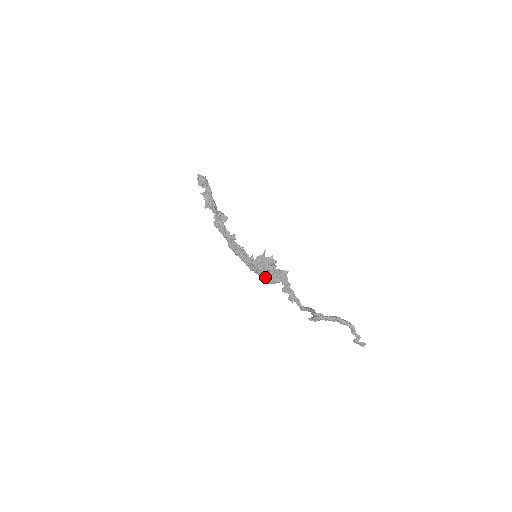
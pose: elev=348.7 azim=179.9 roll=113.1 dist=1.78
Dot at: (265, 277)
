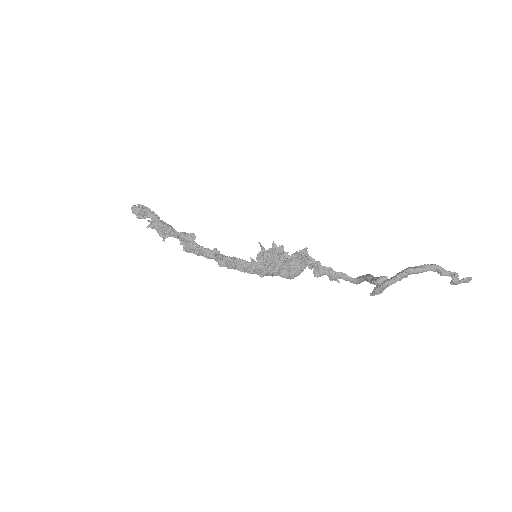
Dot at: (284, 274)
